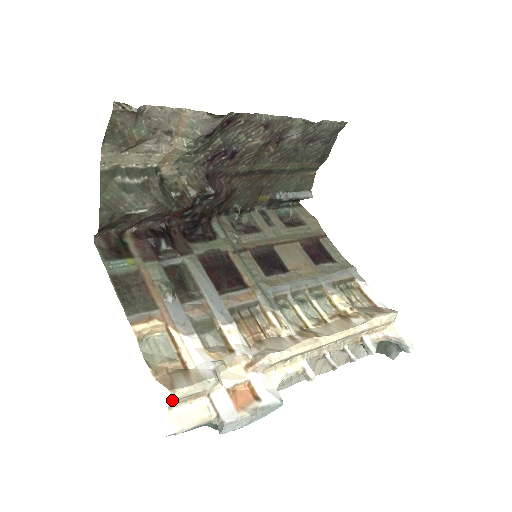
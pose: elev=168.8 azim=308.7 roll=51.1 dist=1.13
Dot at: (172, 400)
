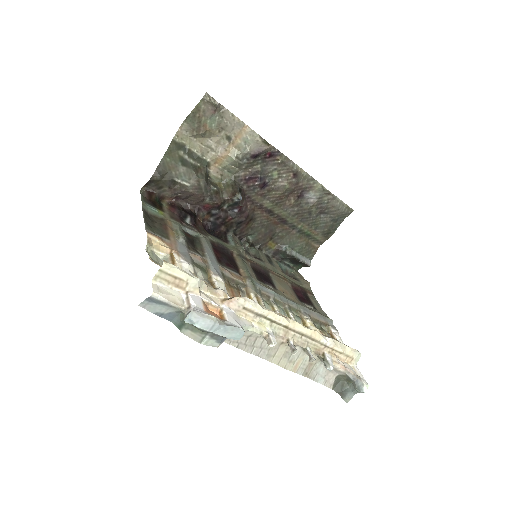
Dot at: (162, 267)
